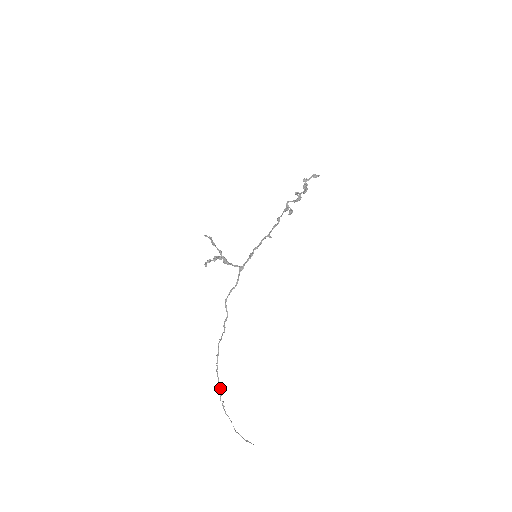
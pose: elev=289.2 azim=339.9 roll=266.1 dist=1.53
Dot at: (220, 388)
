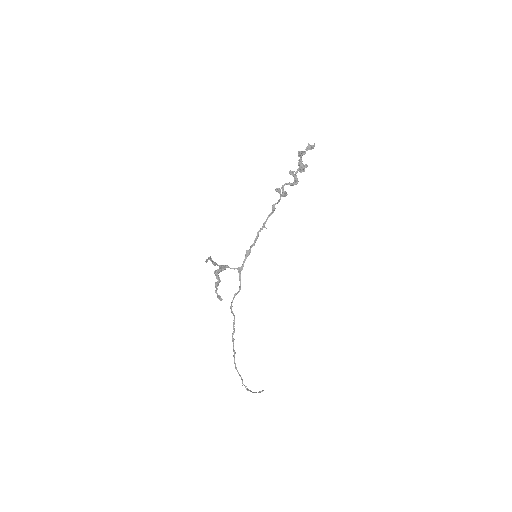
Dot at: (241, 377)
